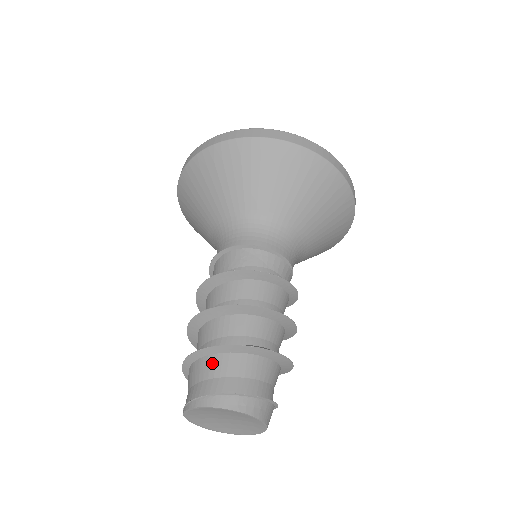
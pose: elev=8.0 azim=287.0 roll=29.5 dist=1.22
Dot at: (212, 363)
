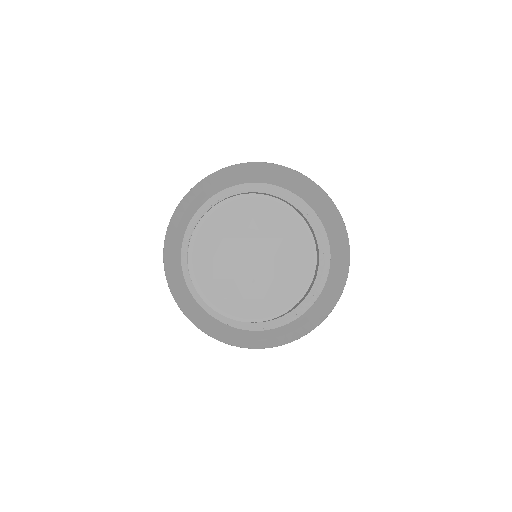
Dot at: occluded
